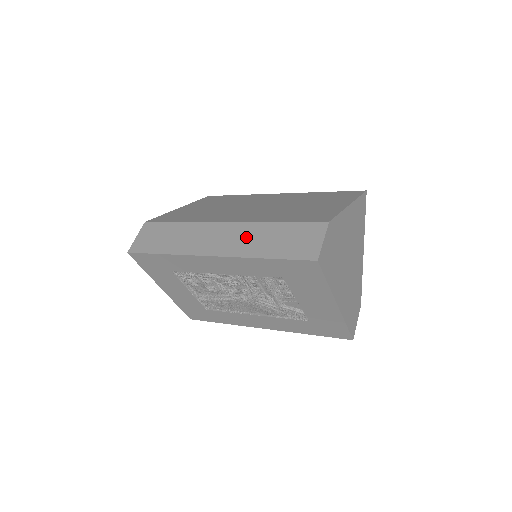
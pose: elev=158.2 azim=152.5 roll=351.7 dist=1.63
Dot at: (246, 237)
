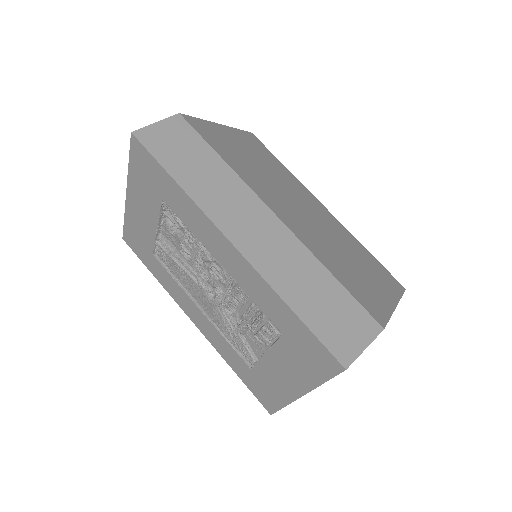
Dot at: (286, 258)
